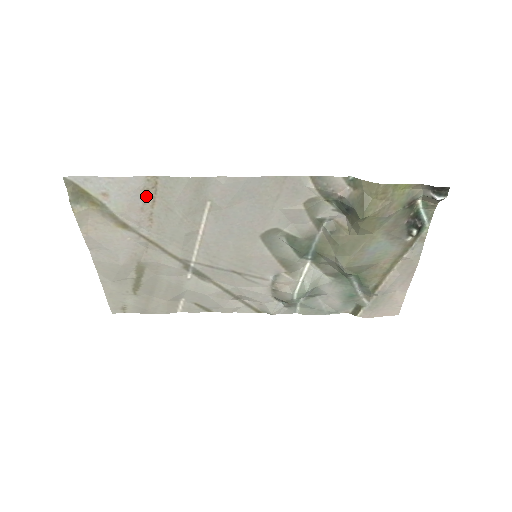
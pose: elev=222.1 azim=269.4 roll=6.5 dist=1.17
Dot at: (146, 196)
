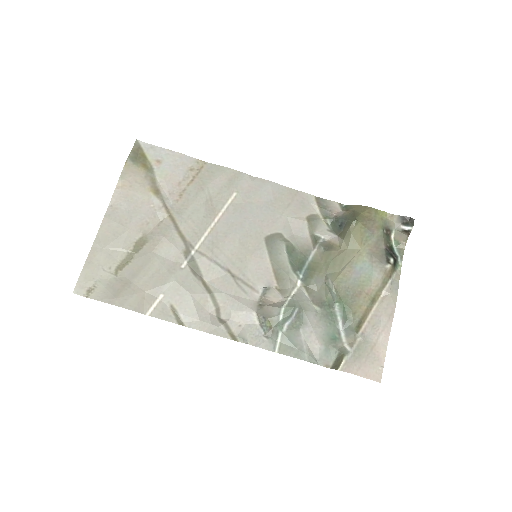
Dot at: (189, 174)
